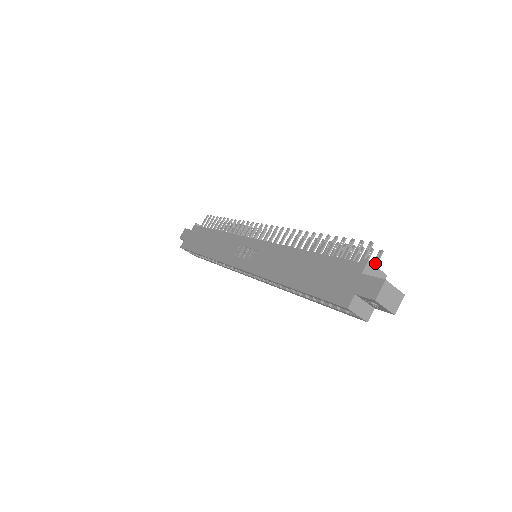
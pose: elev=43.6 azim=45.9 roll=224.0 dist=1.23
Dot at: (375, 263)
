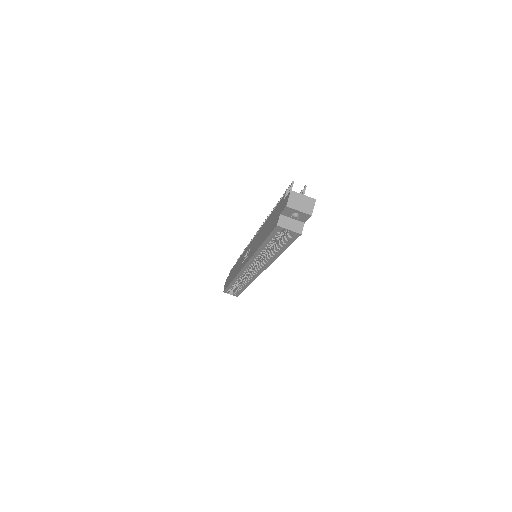
Dot at: occluded
